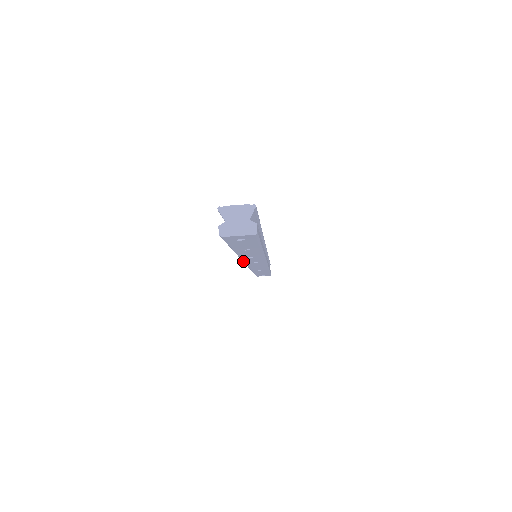
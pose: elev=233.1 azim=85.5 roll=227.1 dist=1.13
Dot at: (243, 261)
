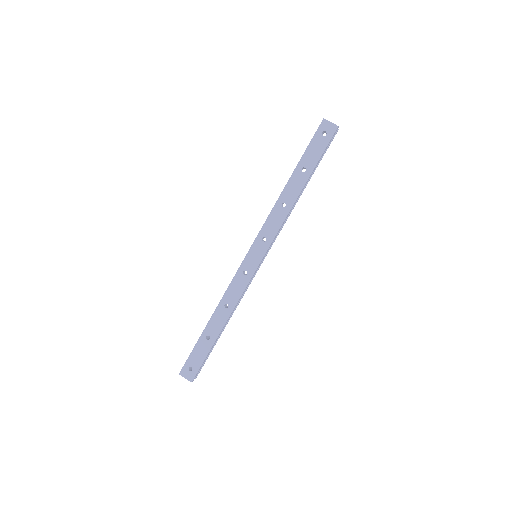
Dot at: (265, 223)
